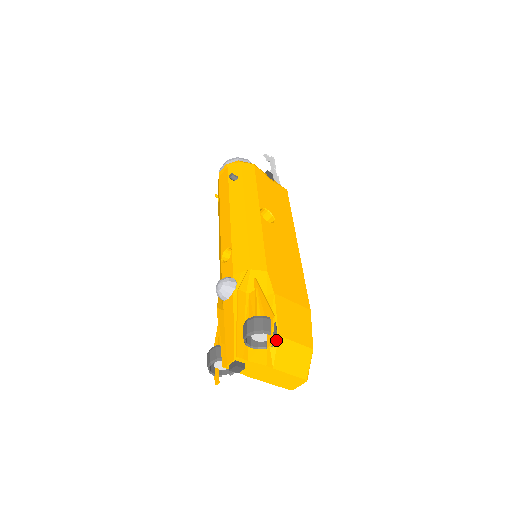
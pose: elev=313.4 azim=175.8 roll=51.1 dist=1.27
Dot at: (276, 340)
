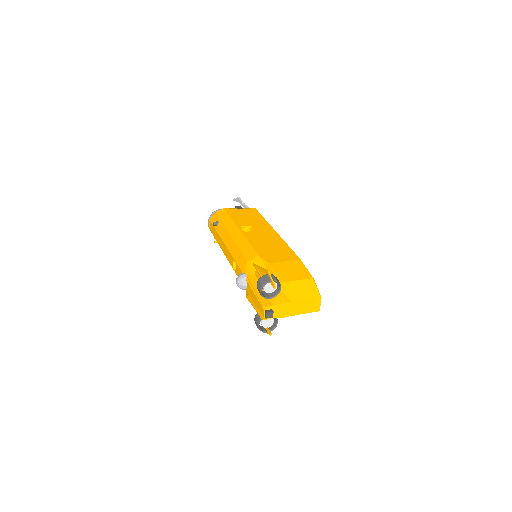
Dot at: (279, 283)
